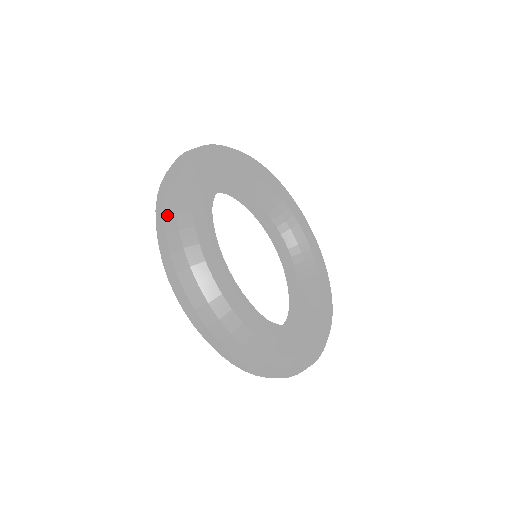
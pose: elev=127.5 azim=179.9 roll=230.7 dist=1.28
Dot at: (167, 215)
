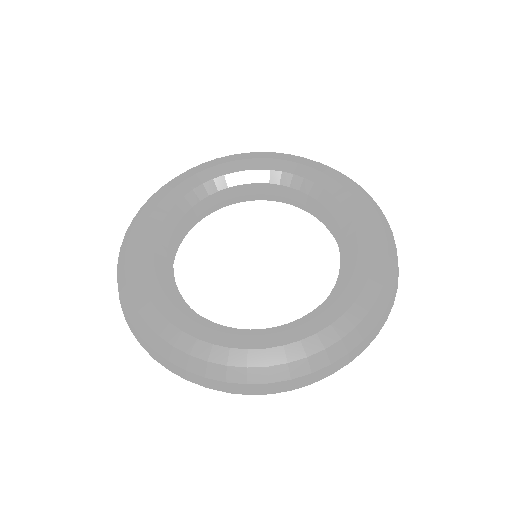
Dot at: (168, 367)
